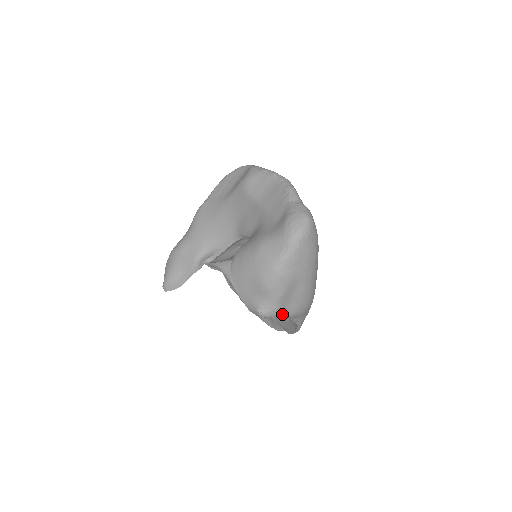
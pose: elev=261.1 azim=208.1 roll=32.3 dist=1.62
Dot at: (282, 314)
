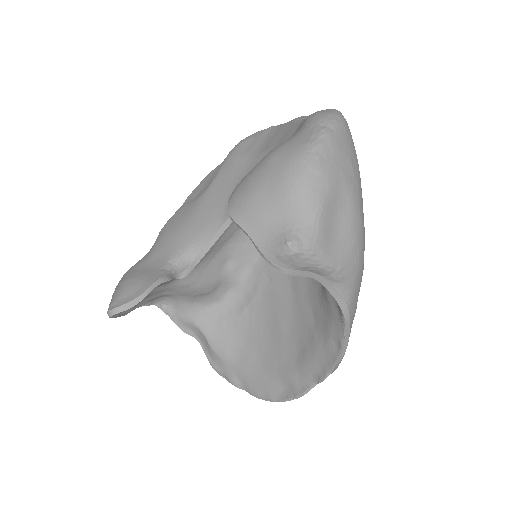
Dot at: (326, 254)
